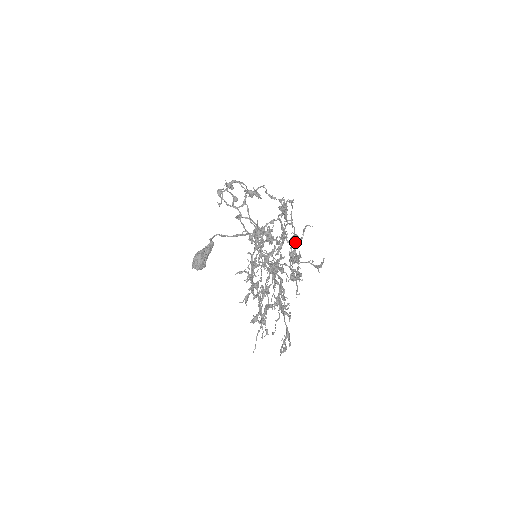
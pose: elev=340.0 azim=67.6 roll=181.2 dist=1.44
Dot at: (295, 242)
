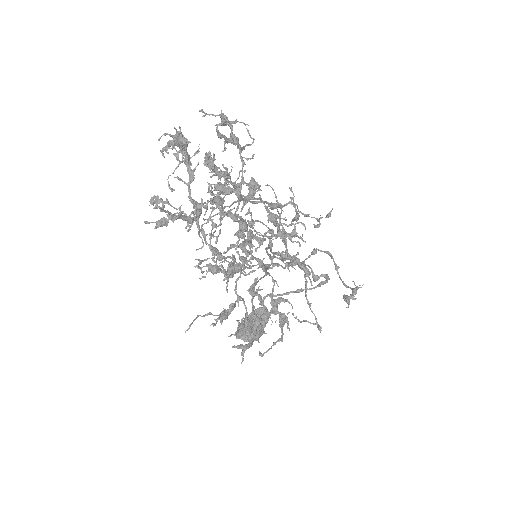
Dot at: (277, 202)
